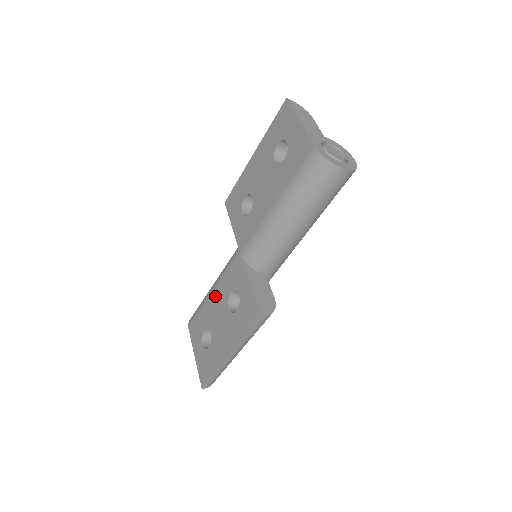
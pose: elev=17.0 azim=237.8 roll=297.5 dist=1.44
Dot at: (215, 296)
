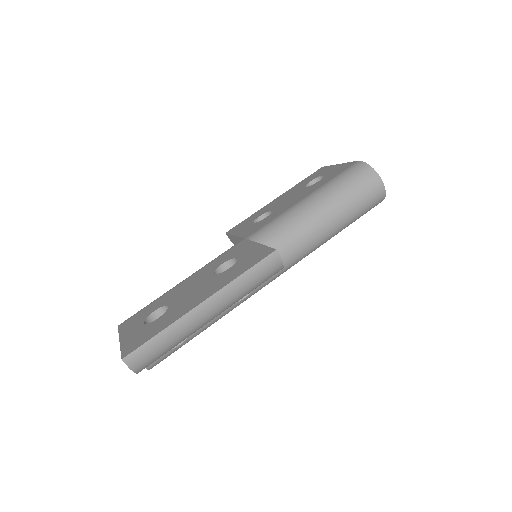
Dot at: (190, 279)
